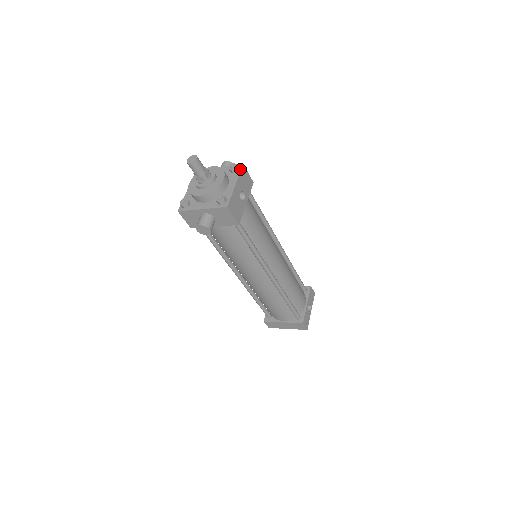
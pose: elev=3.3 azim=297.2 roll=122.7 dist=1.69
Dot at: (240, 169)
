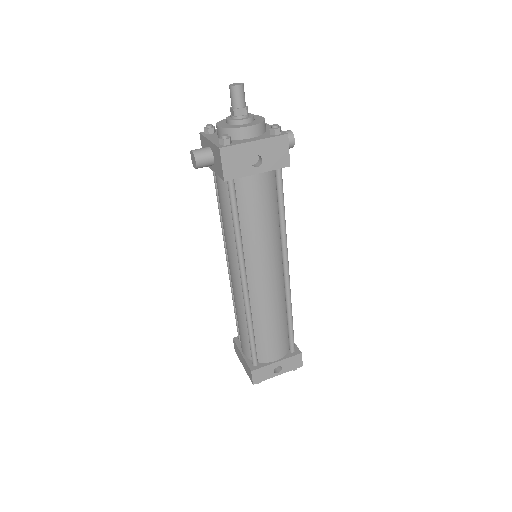
Dot at: (279, 135)
